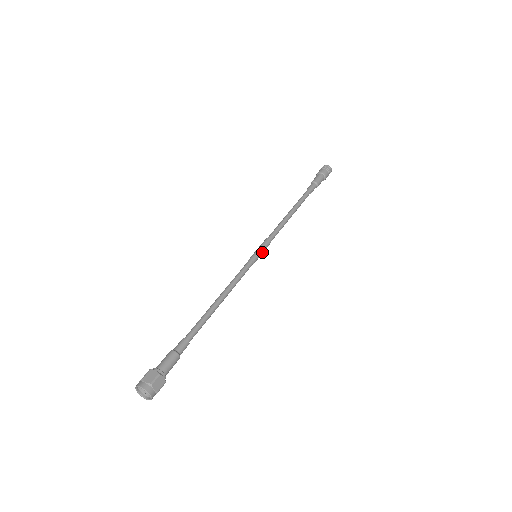
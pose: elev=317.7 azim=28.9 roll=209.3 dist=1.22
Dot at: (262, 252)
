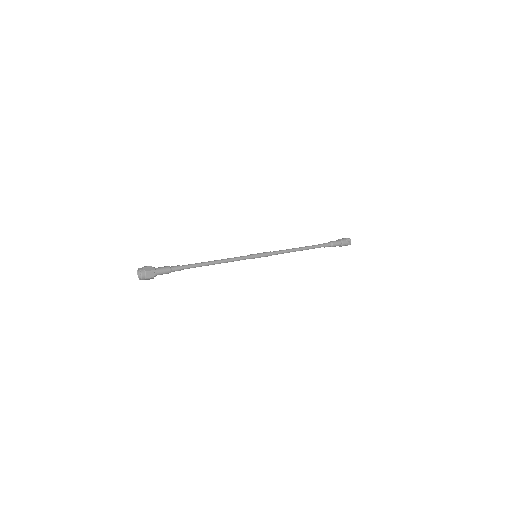
Dot at: (261, 254)
